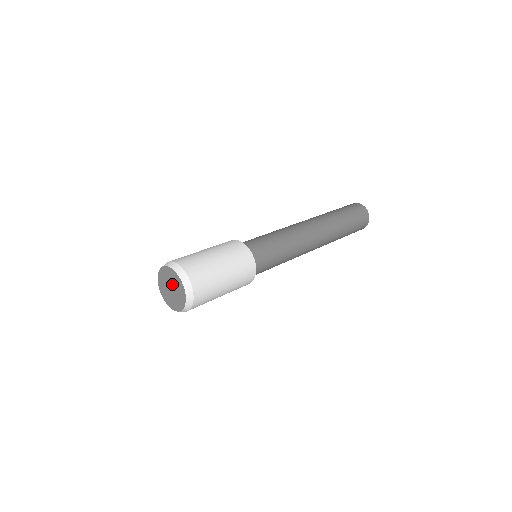
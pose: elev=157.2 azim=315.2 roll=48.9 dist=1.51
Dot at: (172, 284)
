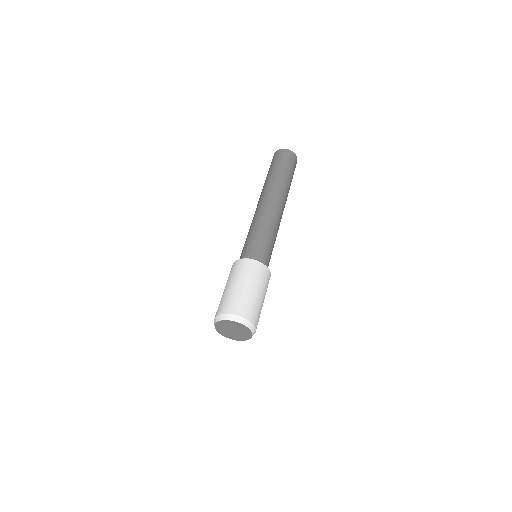
Dot at: (232, 328)
